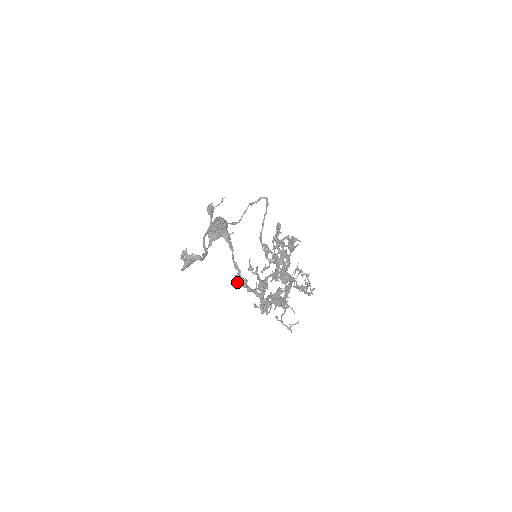
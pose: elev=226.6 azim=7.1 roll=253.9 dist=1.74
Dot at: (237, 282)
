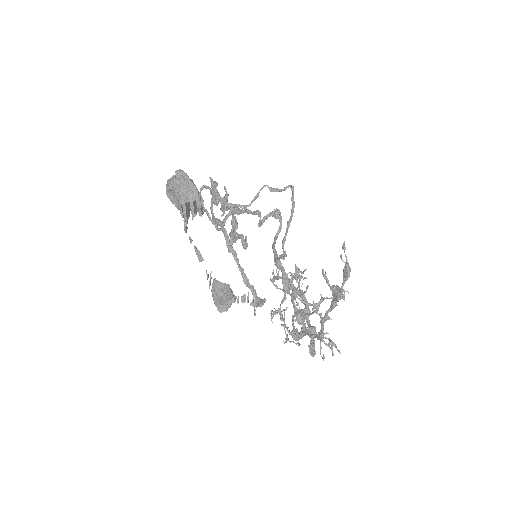
Dot at: (321, 340)
